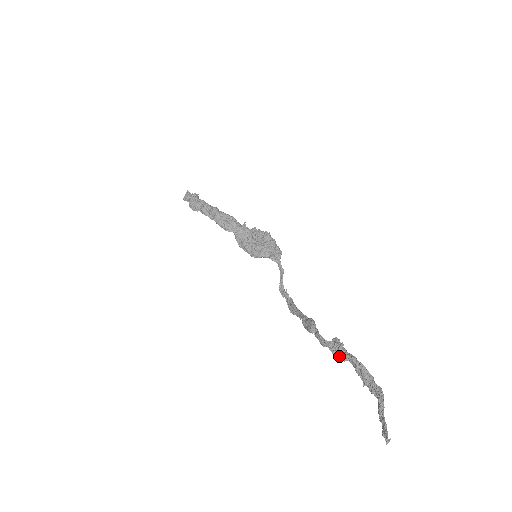
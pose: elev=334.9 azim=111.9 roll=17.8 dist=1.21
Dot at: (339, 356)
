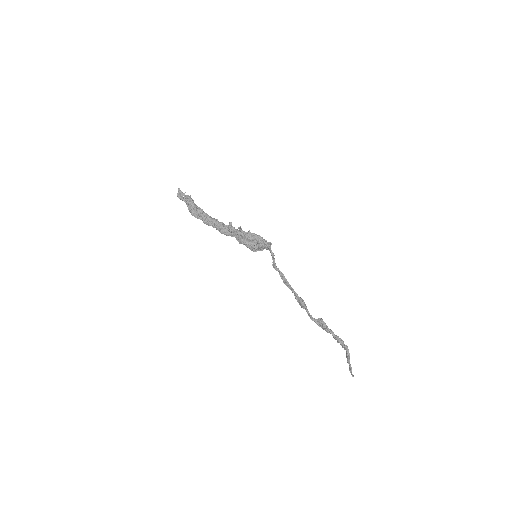
Dot at: (323, 329)
